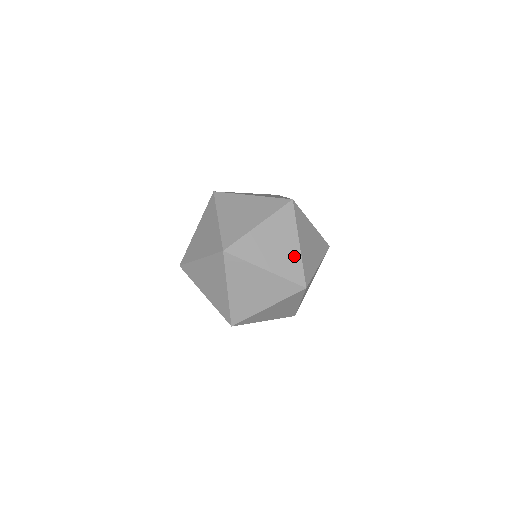
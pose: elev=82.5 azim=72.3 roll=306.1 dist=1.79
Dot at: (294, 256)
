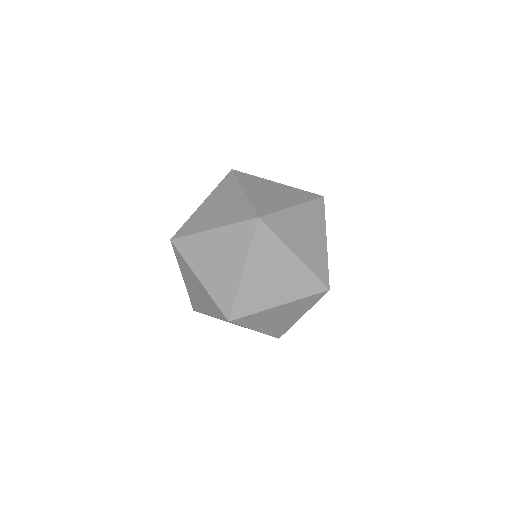
Dot at: (321, 252)
